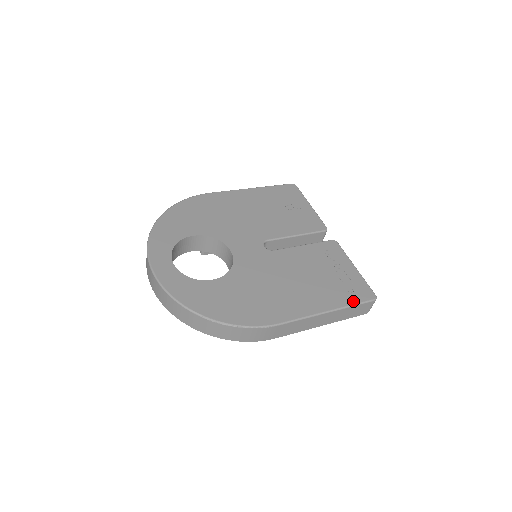
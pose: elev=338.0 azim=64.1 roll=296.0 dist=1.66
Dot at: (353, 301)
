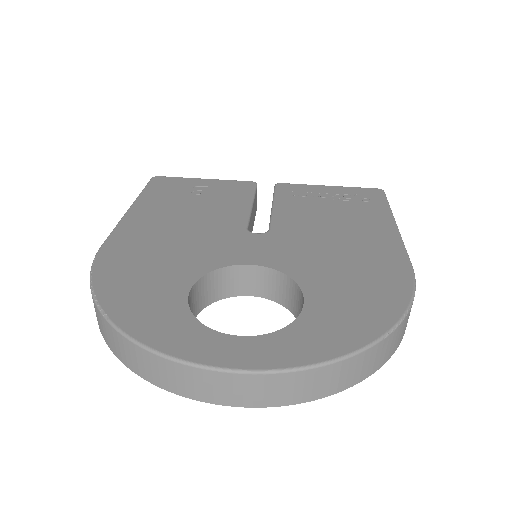
Dot at: (383, 203)
